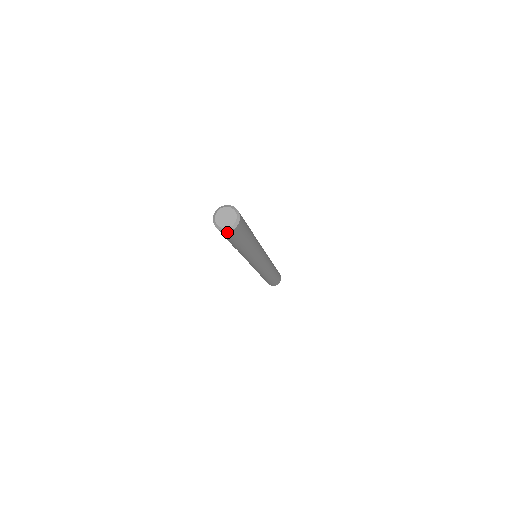
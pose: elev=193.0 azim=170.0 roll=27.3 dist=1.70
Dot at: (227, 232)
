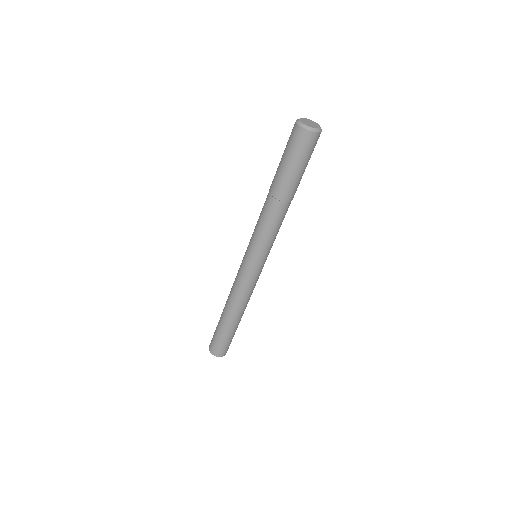
Dot at: (302, 130)
